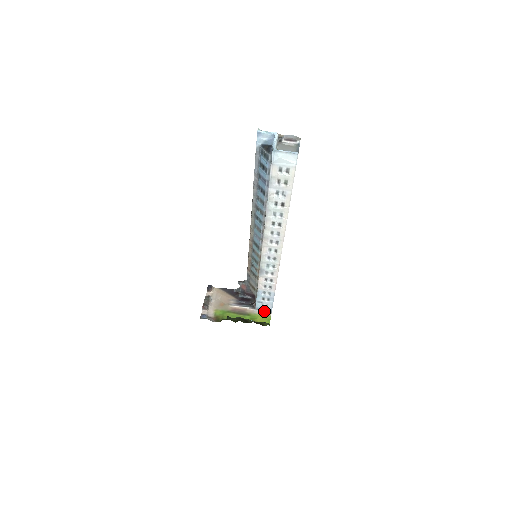
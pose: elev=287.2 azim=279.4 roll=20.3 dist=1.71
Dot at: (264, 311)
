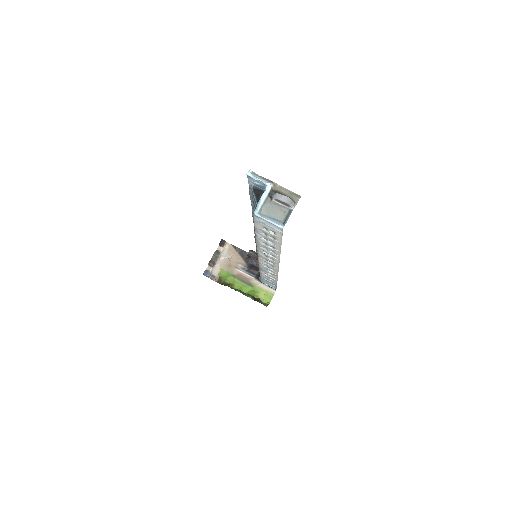
Dot at: (269, 287)
